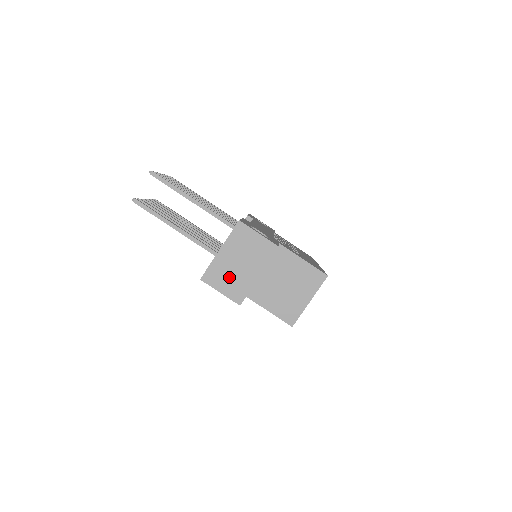
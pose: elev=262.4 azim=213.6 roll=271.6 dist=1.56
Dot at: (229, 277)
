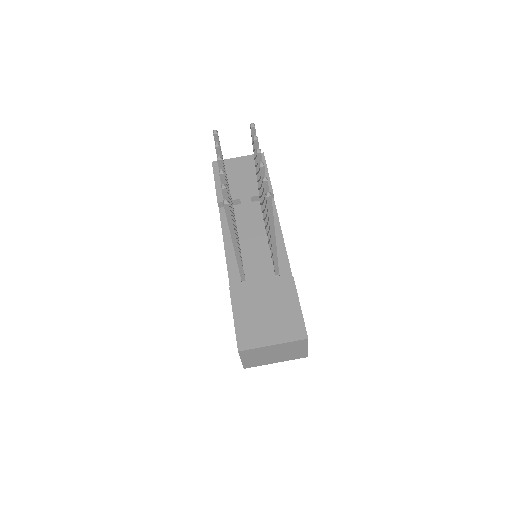
Dot at: (258, 357)
